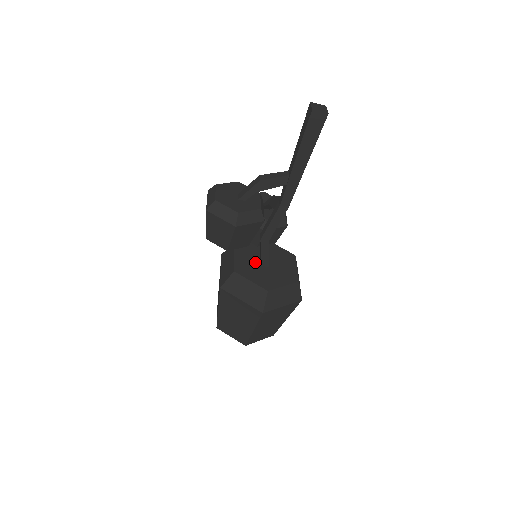
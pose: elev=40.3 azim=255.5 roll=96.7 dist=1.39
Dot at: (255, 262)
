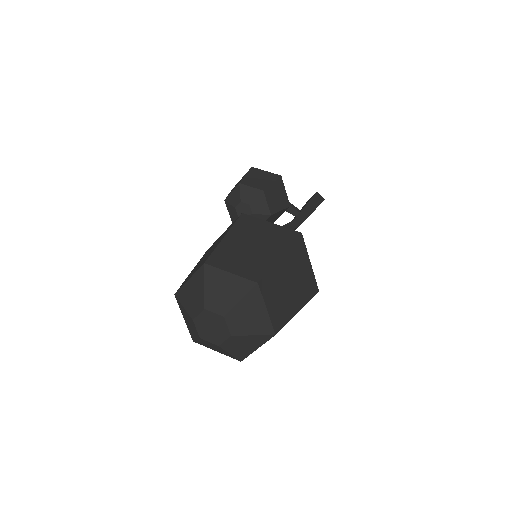
Dot at: occluded
